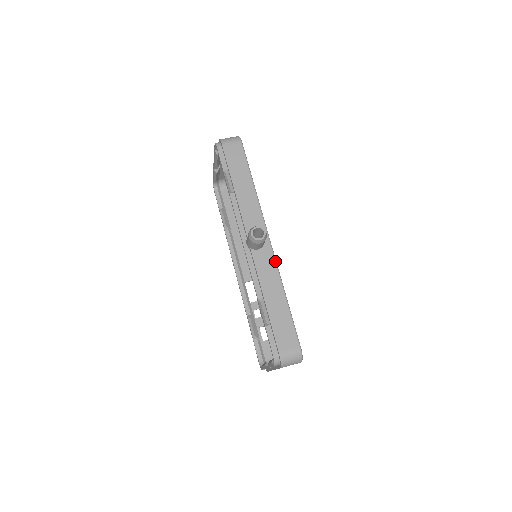
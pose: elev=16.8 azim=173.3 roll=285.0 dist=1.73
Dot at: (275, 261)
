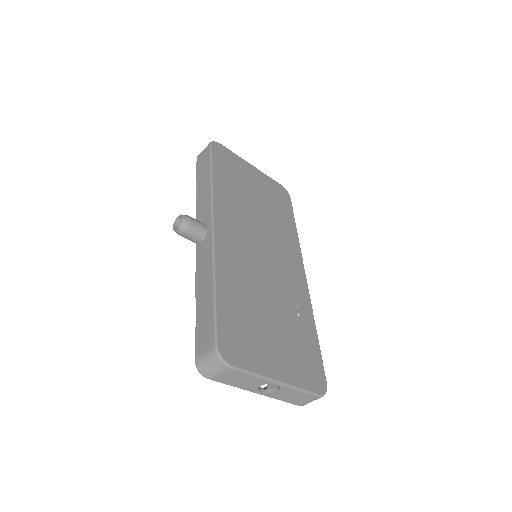
Dot at: (212, 247)
